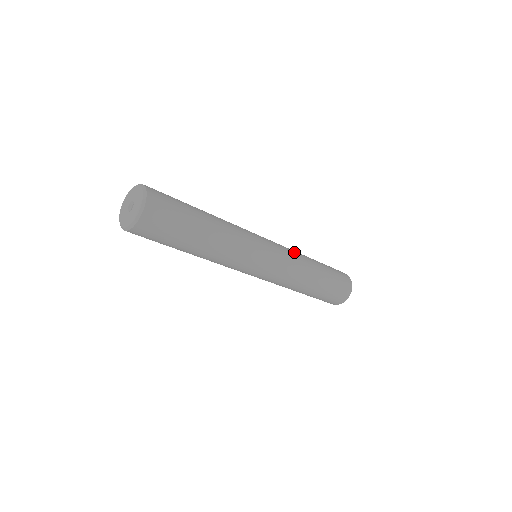
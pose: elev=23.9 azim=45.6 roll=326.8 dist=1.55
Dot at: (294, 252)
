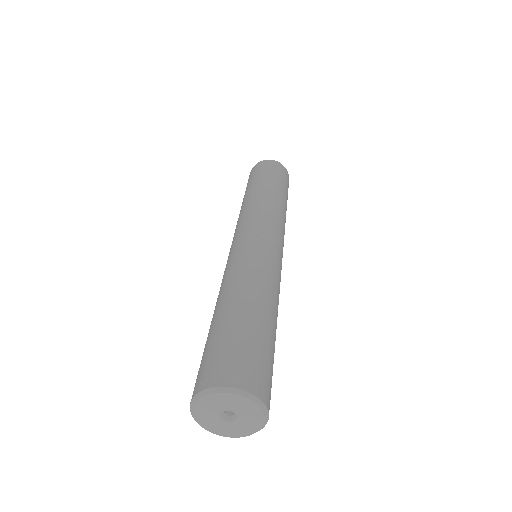
Dot at: (284, 224)
